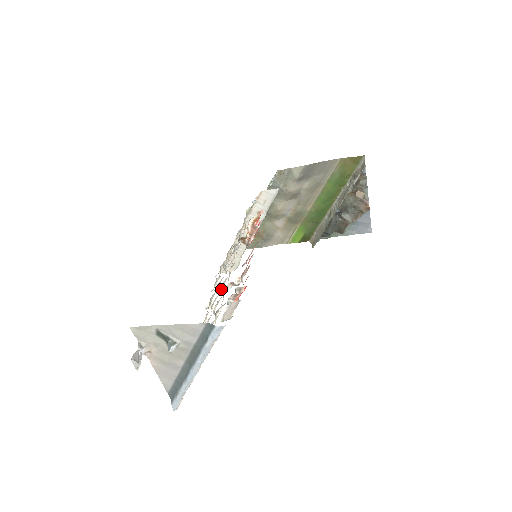
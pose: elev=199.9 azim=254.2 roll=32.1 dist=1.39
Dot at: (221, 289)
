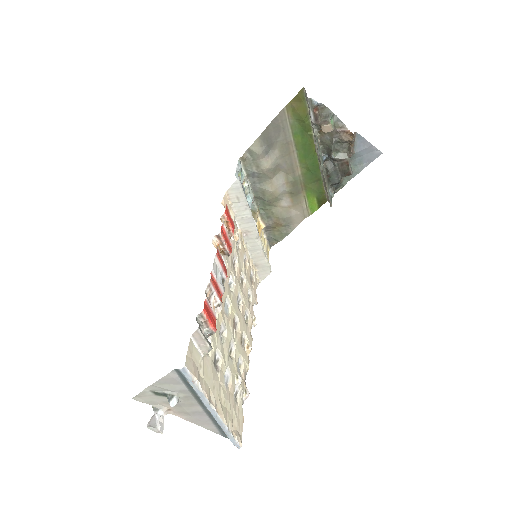
Dot at: occluded
